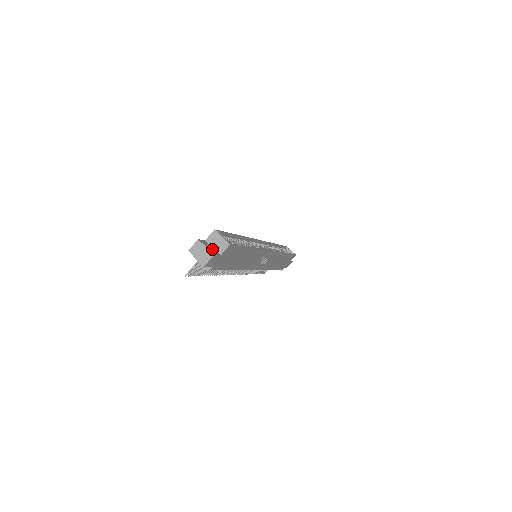
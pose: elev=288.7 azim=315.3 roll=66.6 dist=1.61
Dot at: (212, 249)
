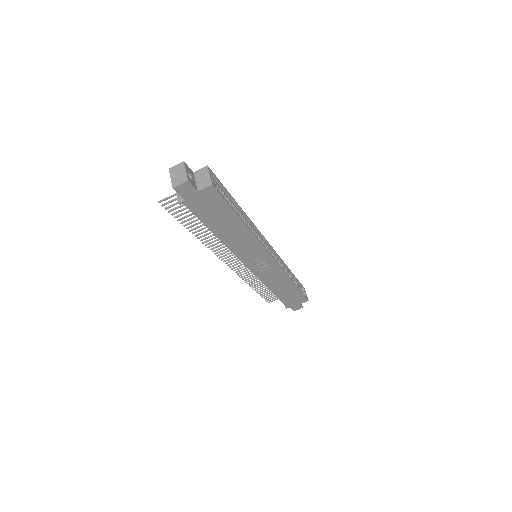
Dot at: (193, 180)
